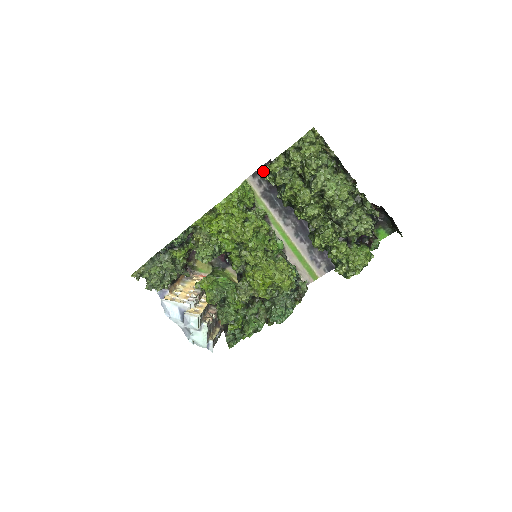
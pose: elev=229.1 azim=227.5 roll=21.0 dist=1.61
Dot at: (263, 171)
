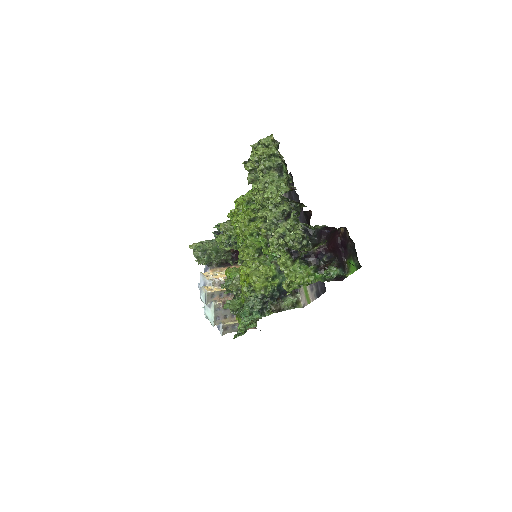
Dot at: occluded
